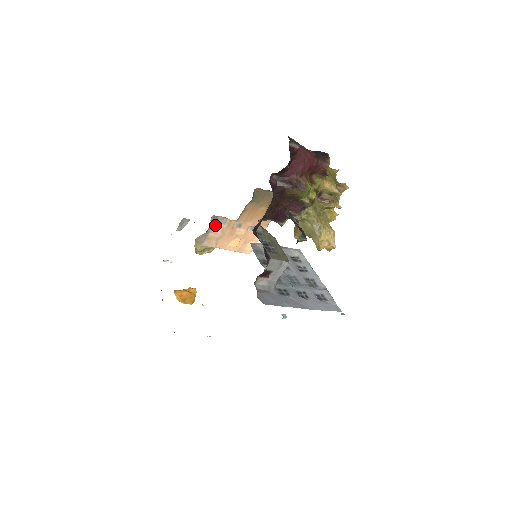
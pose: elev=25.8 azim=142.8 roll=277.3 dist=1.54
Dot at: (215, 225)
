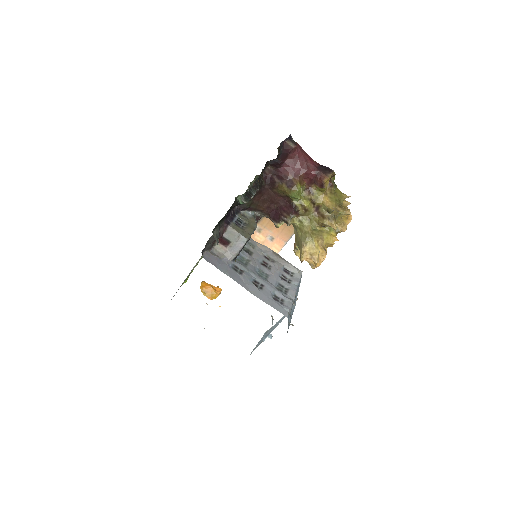
Dot at: occluded
